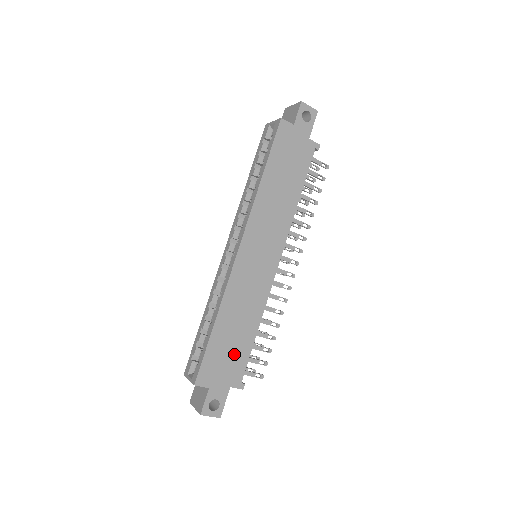
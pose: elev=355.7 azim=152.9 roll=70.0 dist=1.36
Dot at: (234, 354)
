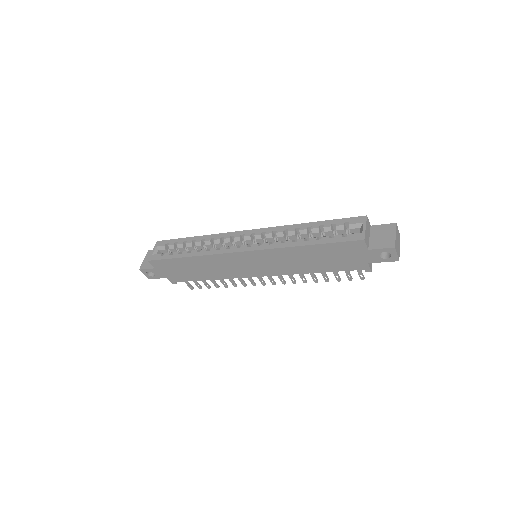
Dot at: (184, 273)
